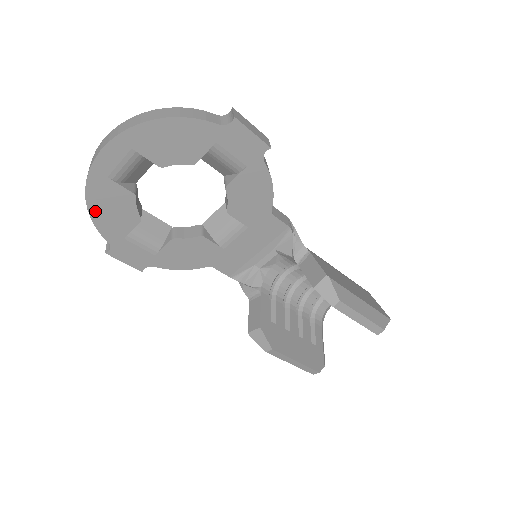
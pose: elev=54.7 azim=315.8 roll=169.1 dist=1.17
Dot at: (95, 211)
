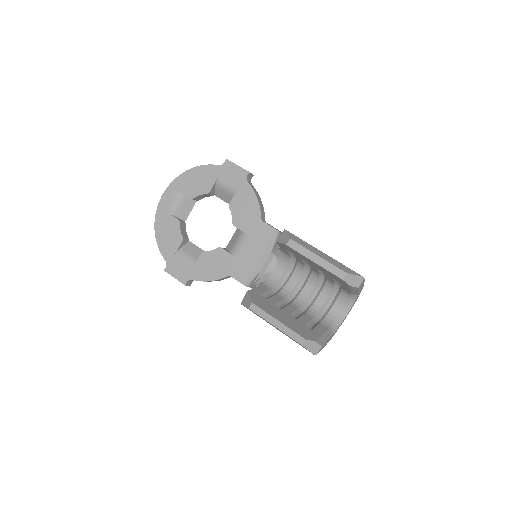
Dot at: (159, 236)
